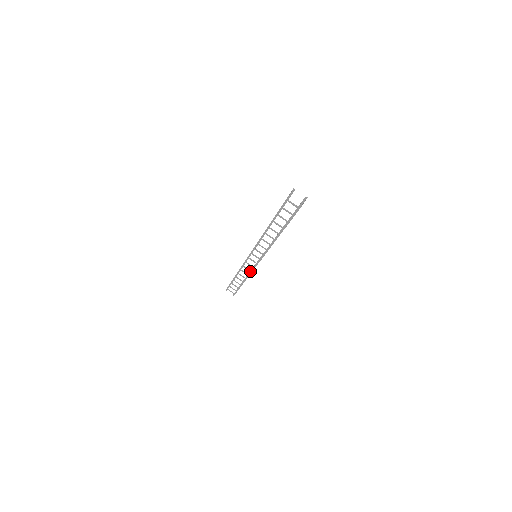
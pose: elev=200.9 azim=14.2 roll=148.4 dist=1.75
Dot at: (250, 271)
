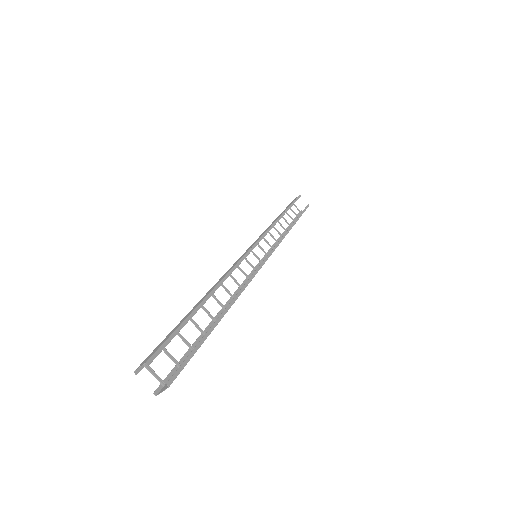
Dot at: occluded
